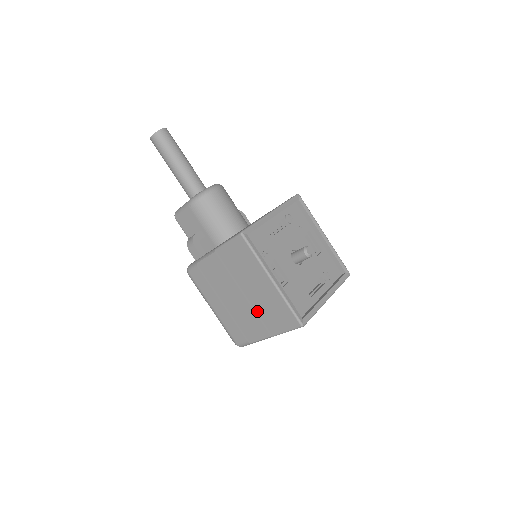
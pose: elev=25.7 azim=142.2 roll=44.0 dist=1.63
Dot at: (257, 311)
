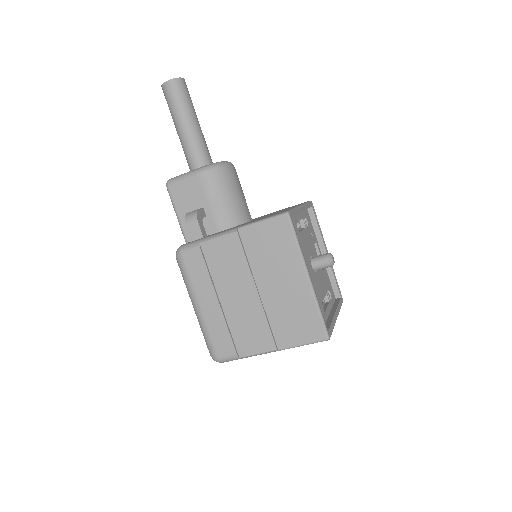
Dot at: (268, 315)
